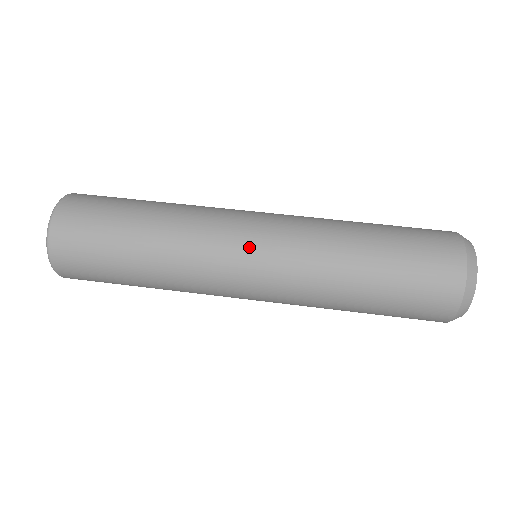
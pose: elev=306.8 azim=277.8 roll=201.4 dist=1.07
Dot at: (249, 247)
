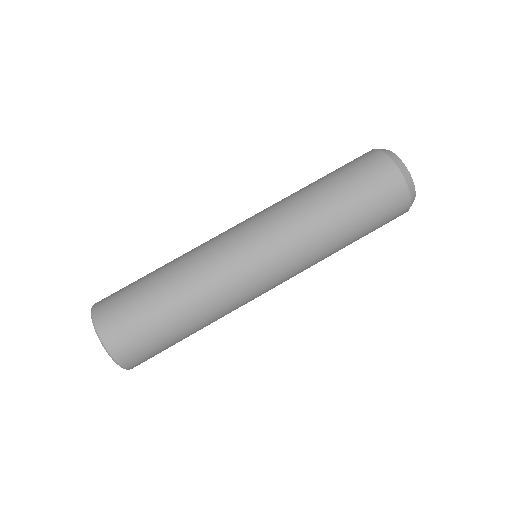
Dot at: (270, 285)
